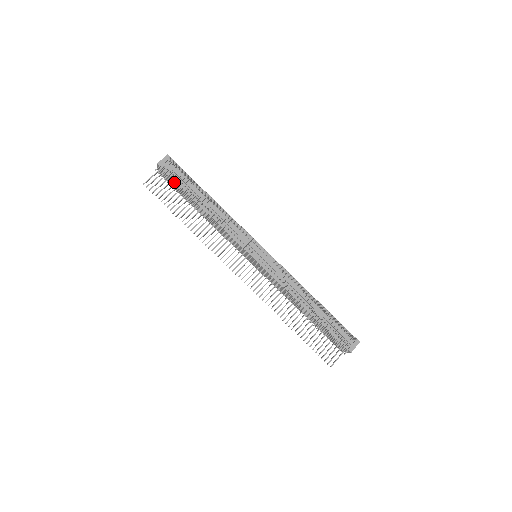
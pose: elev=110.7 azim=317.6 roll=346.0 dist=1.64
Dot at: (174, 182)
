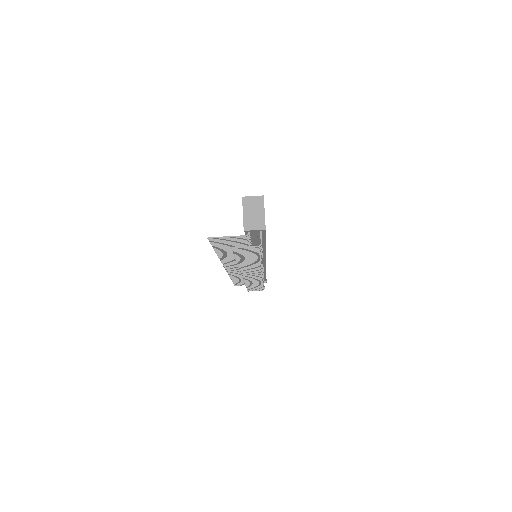
Dot at: occluded
